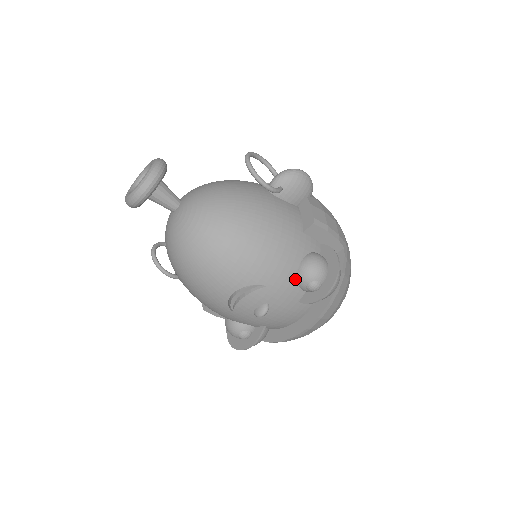
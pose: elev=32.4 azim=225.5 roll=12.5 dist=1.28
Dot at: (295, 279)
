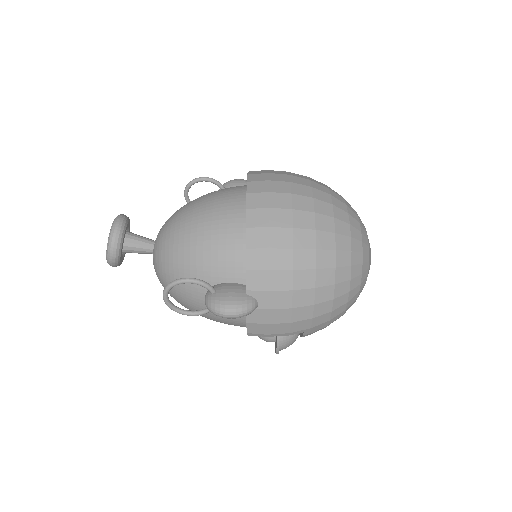
Dot at: occluded
